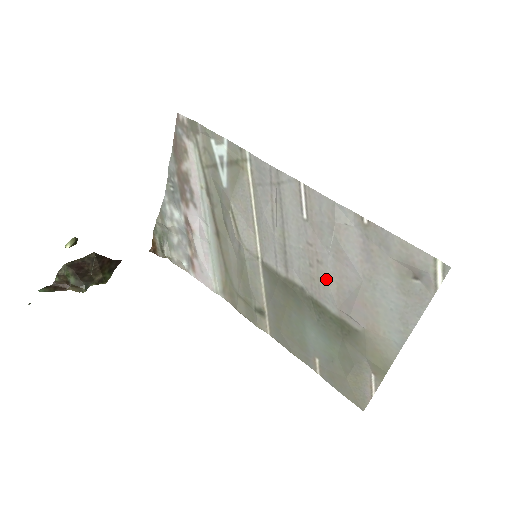
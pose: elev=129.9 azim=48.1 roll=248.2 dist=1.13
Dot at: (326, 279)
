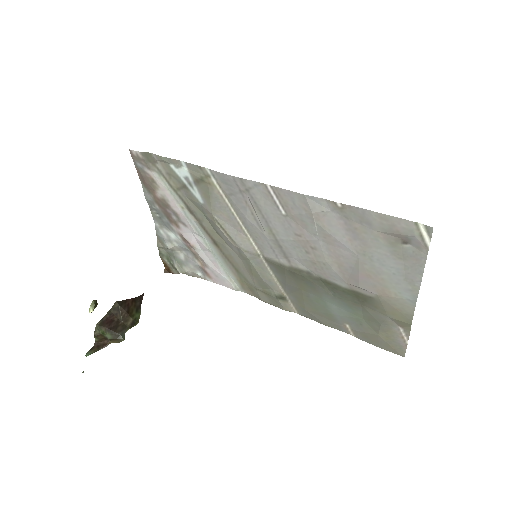
Dot at: (325, 262)
